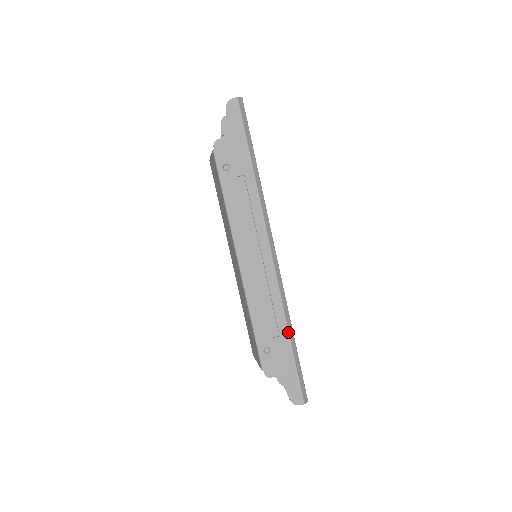
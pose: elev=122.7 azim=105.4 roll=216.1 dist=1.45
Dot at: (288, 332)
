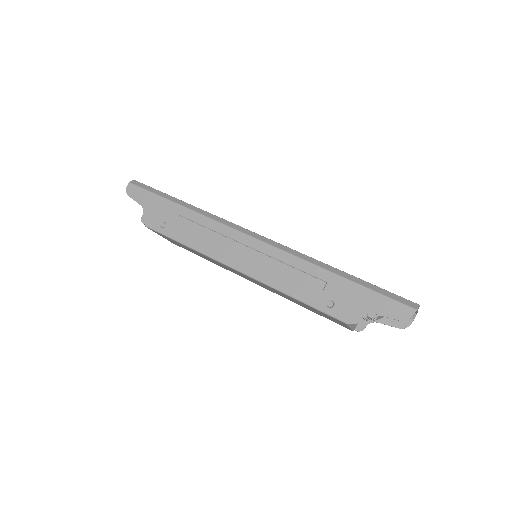
Dot at: (329, 272)
